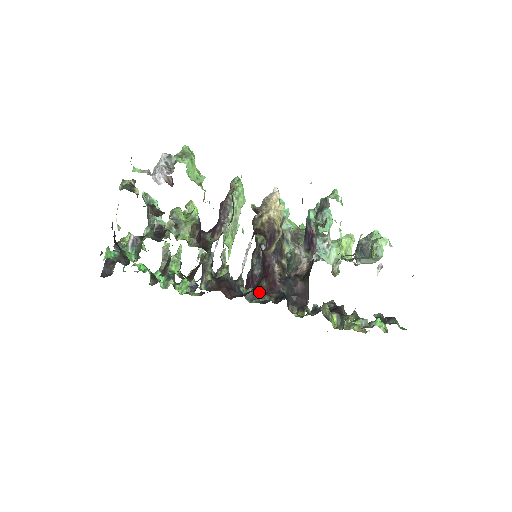
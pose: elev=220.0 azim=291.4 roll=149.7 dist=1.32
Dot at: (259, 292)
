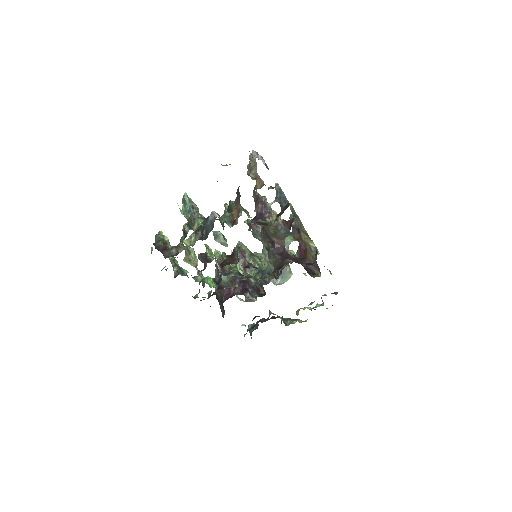
Dot at: (267, 281)
